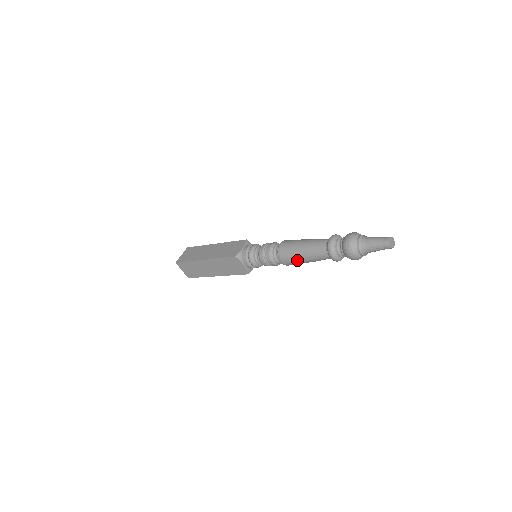
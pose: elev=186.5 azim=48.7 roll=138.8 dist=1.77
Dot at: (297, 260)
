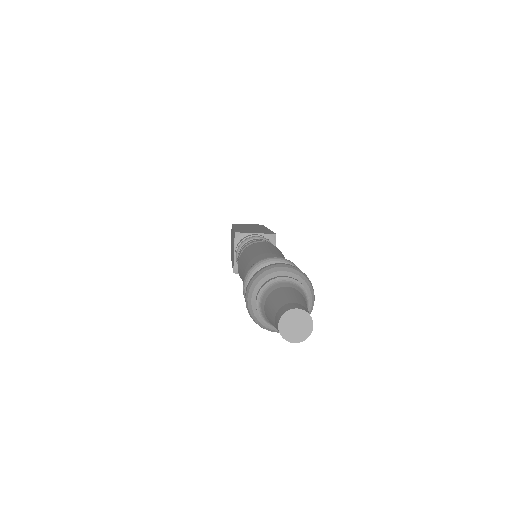
Dot at: occluded
